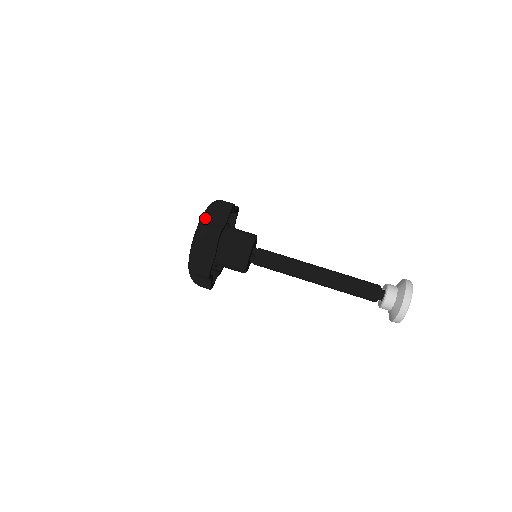
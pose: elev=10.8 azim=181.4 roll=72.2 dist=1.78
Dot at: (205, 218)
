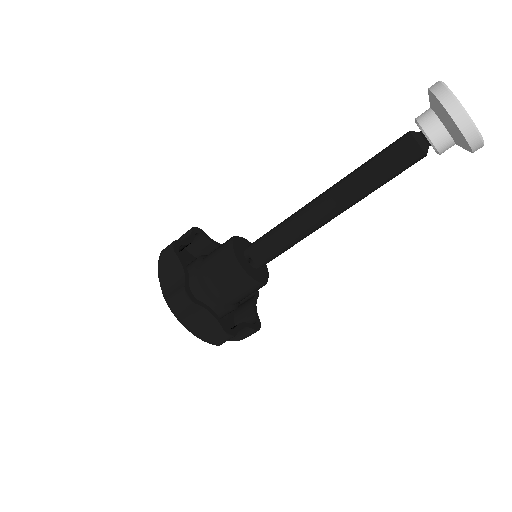
Dot at: occluded
